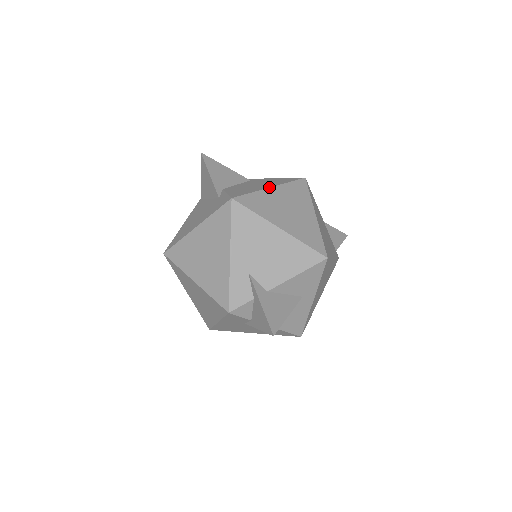
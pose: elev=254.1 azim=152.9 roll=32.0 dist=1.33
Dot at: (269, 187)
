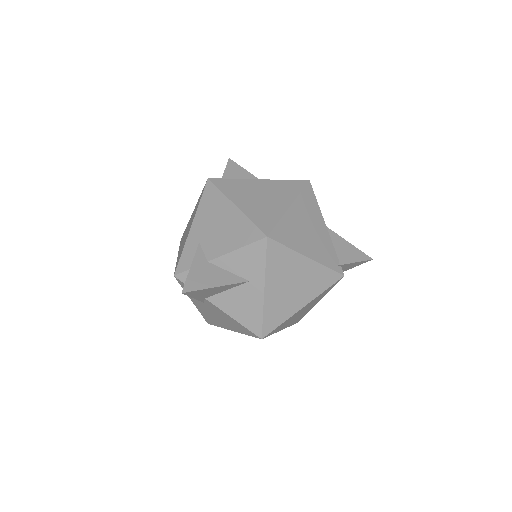
Dot at: (257, 179)
